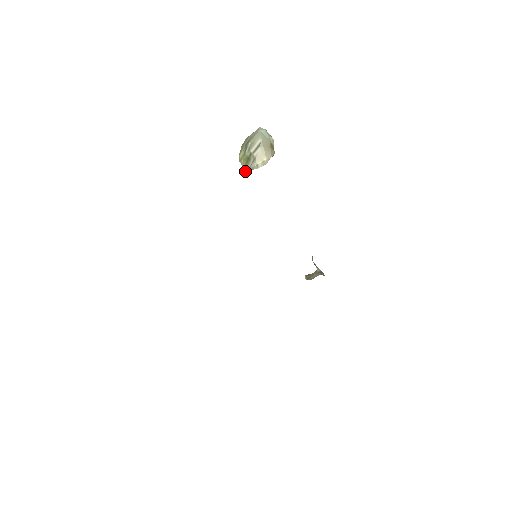
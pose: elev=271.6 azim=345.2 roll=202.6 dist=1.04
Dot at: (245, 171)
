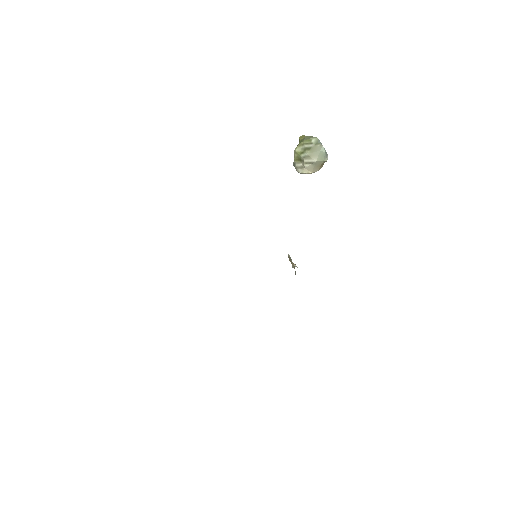
Dot at: (294, 163)
